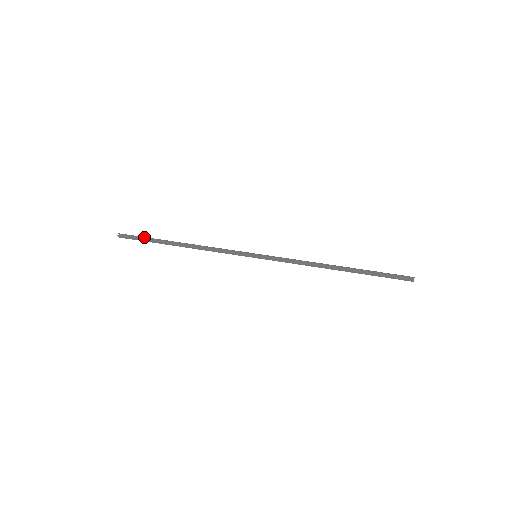
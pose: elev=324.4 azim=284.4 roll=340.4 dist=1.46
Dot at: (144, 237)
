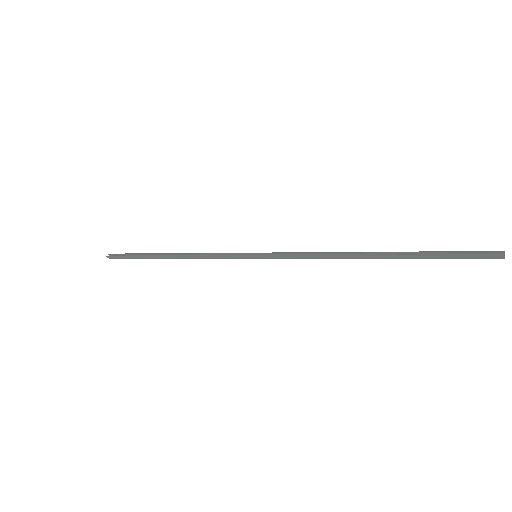
Dot at: (131, 254)
